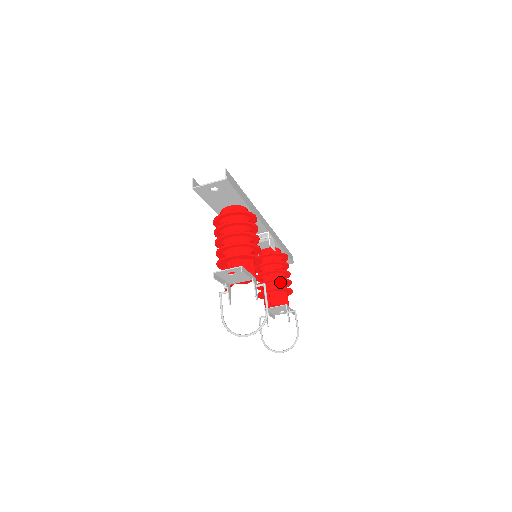
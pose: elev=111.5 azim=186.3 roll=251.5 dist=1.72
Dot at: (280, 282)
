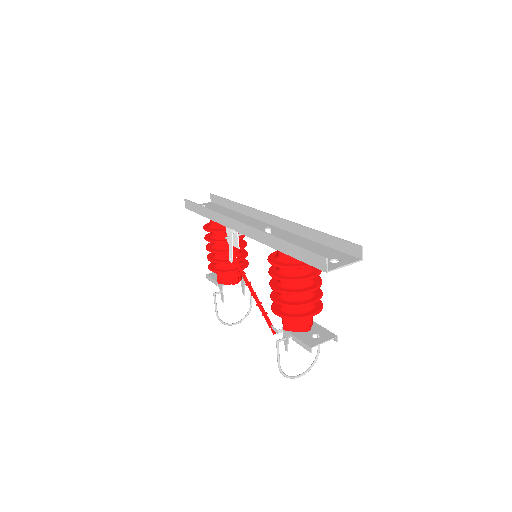
Dot at: occluded
